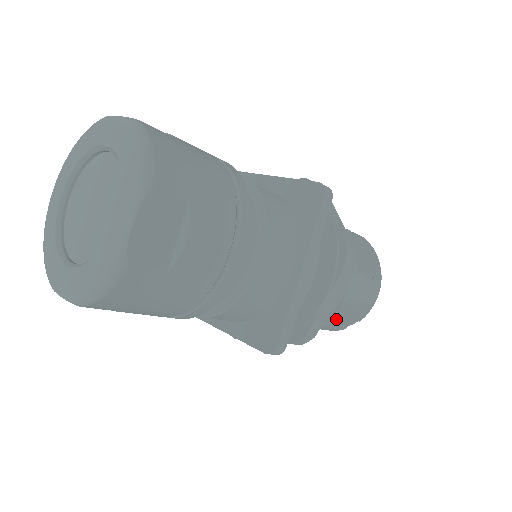
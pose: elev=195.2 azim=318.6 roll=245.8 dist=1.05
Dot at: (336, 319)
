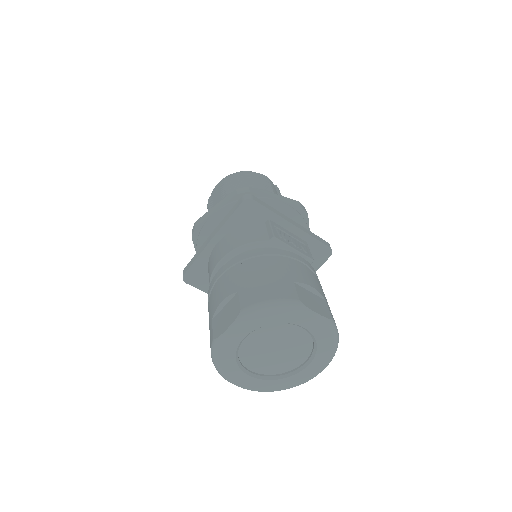
Dot at: occluded
